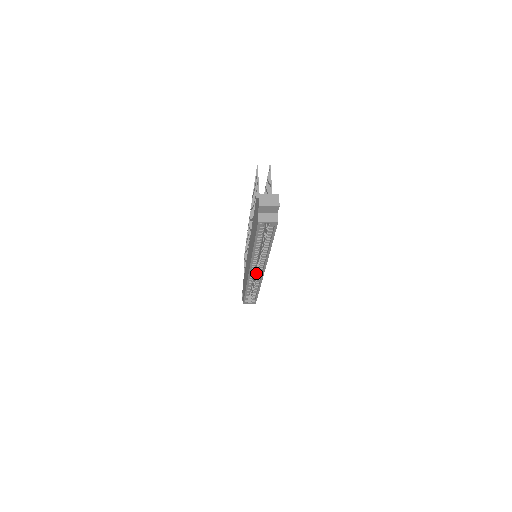
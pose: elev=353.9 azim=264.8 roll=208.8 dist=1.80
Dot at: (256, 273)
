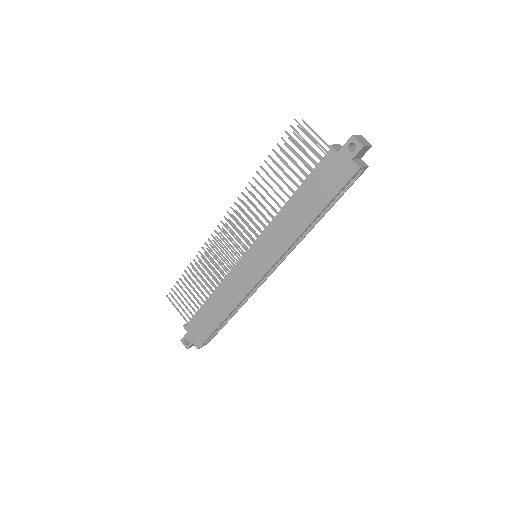
Dot at: occluded
